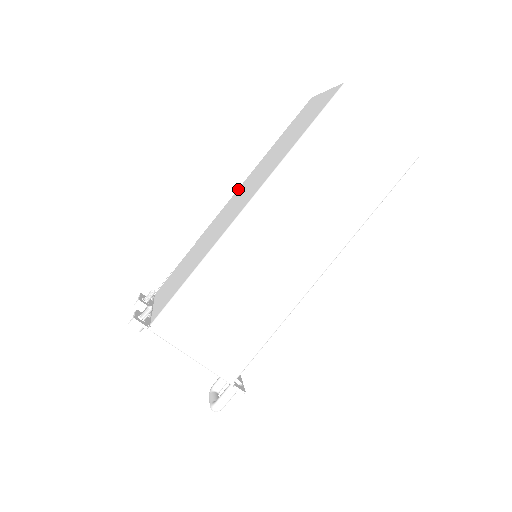
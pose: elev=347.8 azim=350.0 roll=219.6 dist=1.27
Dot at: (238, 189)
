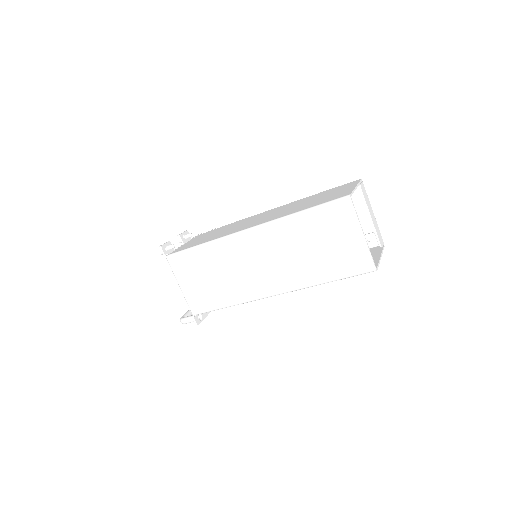
Dot at: (279, 207)
